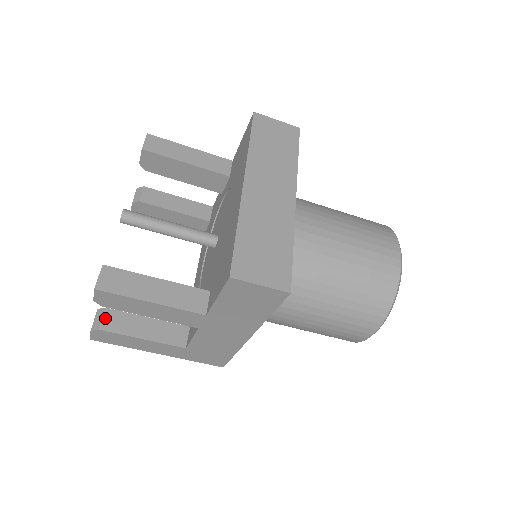
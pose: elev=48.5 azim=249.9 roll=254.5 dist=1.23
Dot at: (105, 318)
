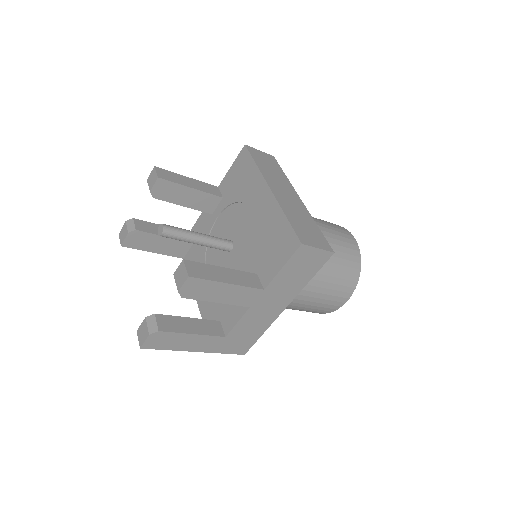
Dot at: (158, 322)
